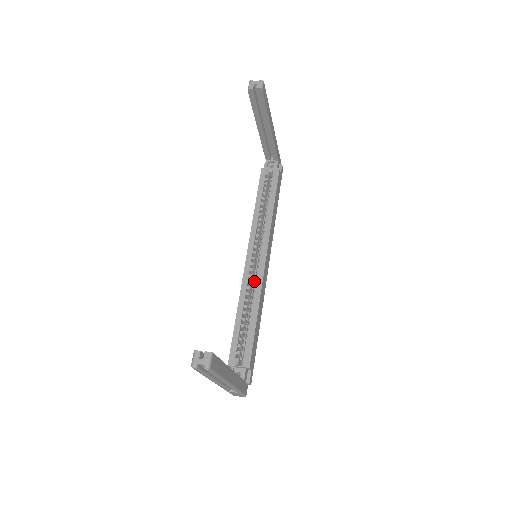
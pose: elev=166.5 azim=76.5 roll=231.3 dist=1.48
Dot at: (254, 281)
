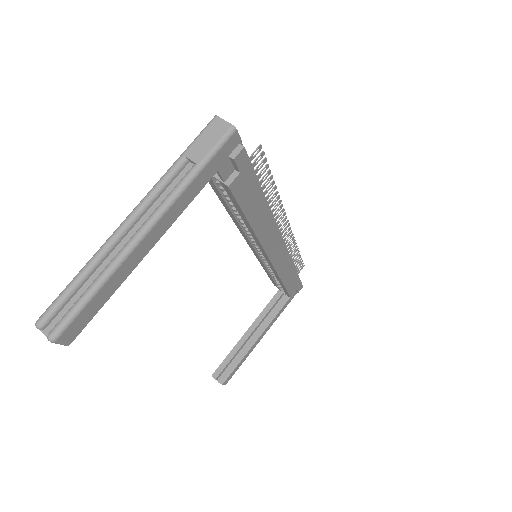
Dot at: occluded
